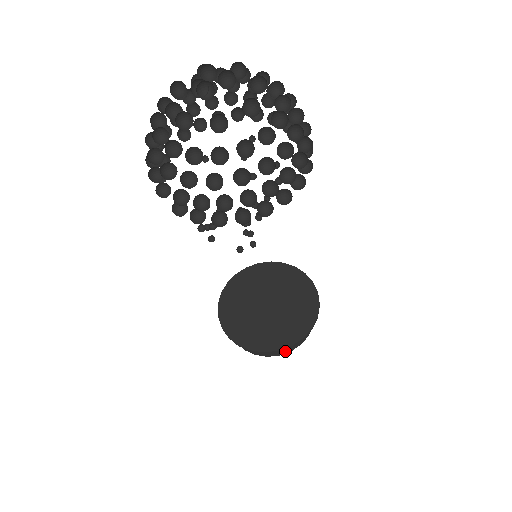
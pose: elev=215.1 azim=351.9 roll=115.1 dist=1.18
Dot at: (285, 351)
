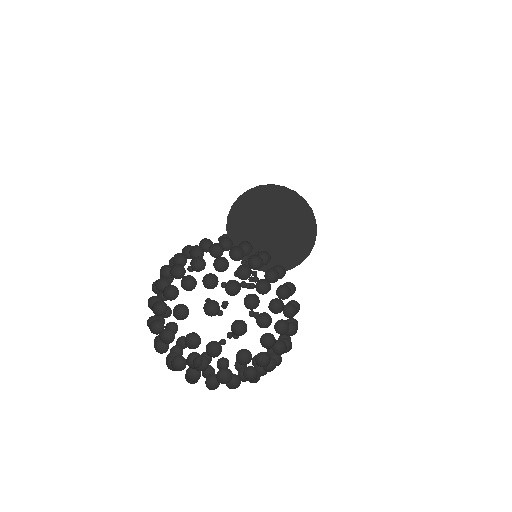
Dot at: occluded
